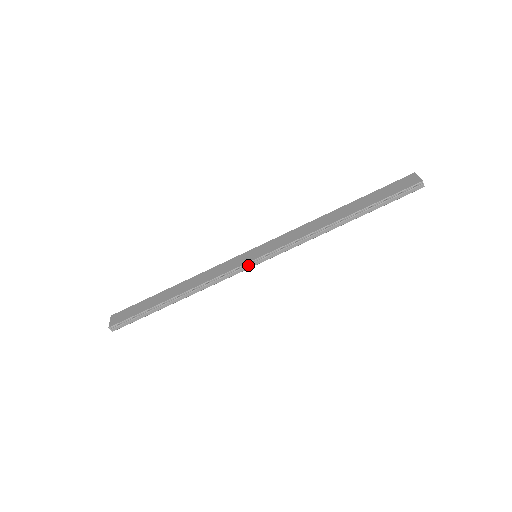
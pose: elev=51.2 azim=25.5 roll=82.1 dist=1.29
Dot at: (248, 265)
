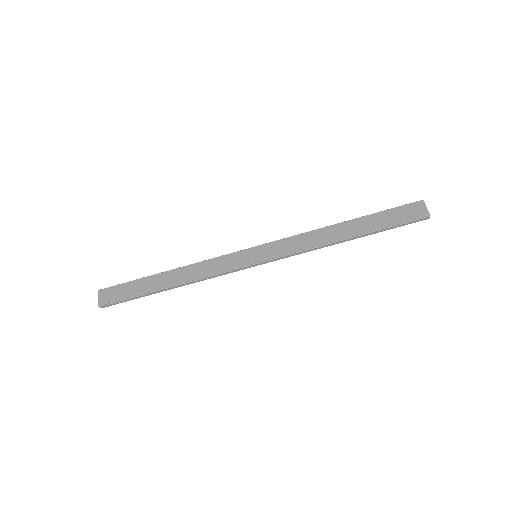
Dot at: (248, 266)
